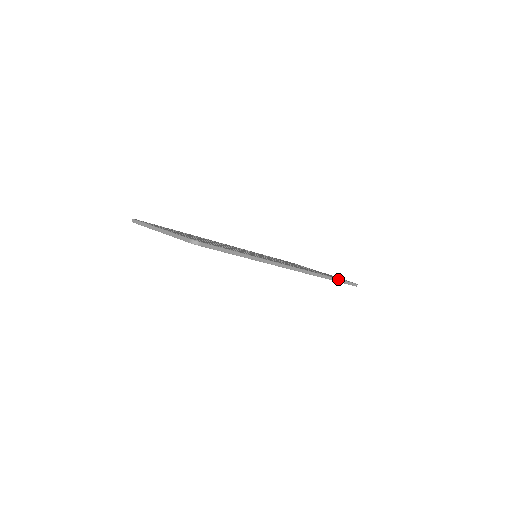
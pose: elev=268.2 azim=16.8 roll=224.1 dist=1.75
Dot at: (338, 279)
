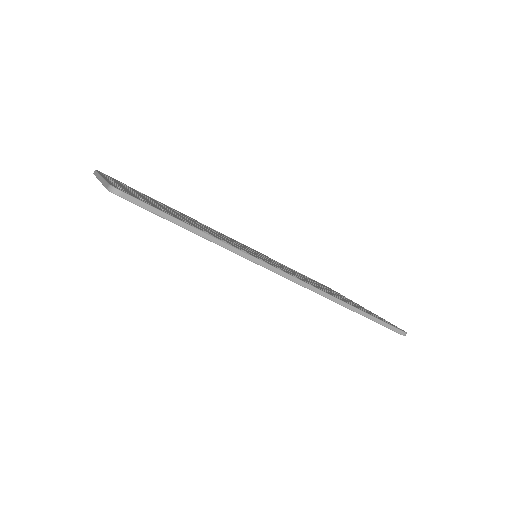
Dot at: (371, 315)
